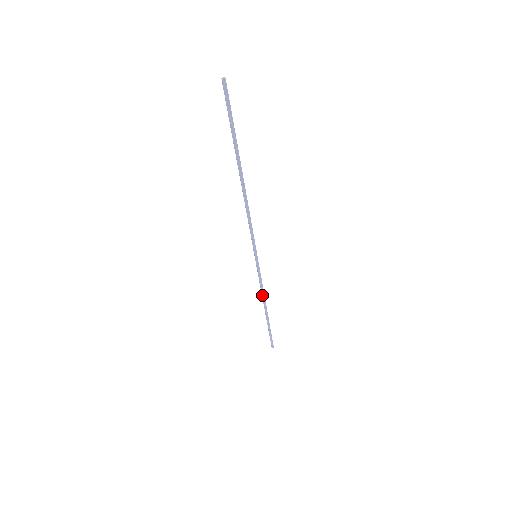
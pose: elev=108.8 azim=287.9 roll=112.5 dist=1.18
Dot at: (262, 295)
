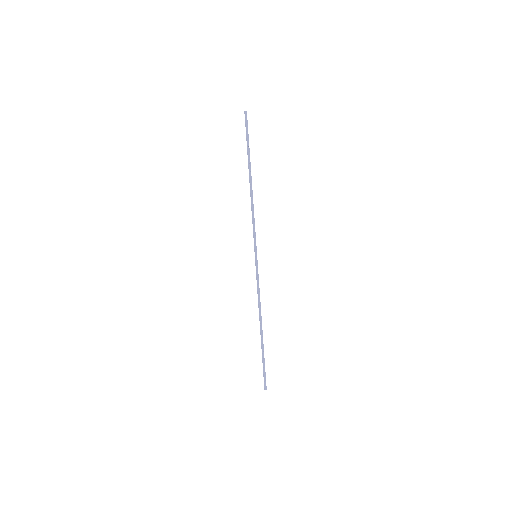
Dot at: (259, 305)
